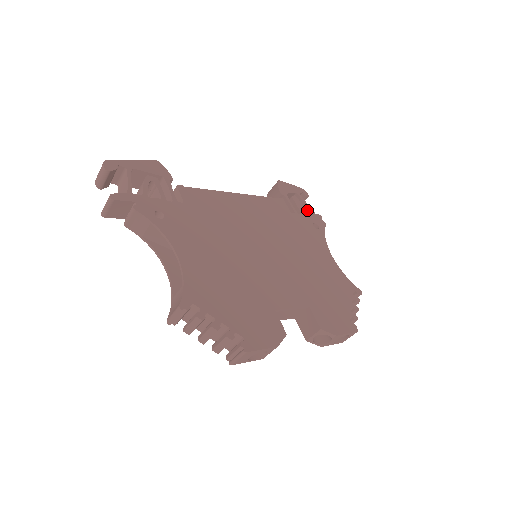
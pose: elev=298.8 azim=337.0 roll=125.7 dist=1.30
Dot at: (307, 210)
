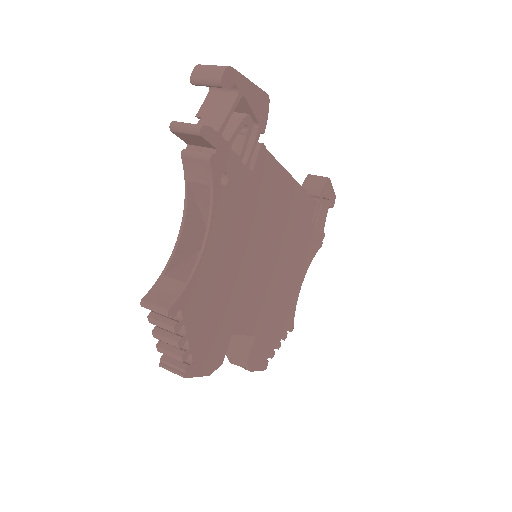
Dot at: occluded
